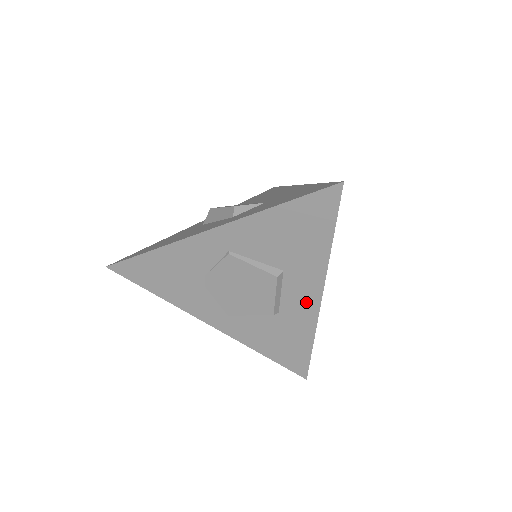
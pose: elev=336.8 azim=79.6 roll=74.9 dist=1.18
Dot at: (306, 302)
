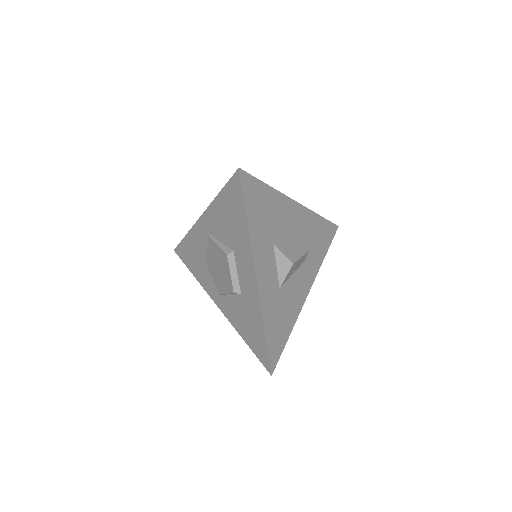
Dot at: (250, 283)
